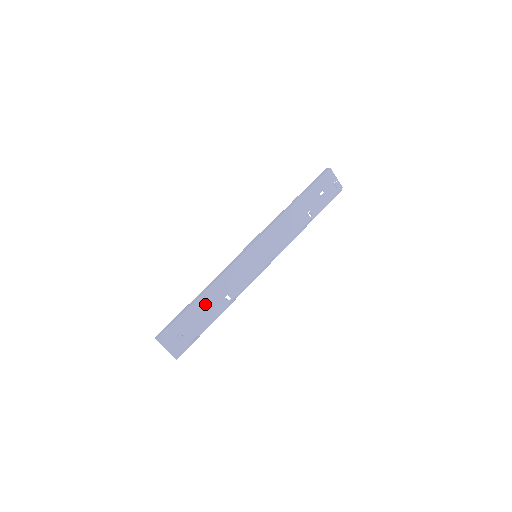
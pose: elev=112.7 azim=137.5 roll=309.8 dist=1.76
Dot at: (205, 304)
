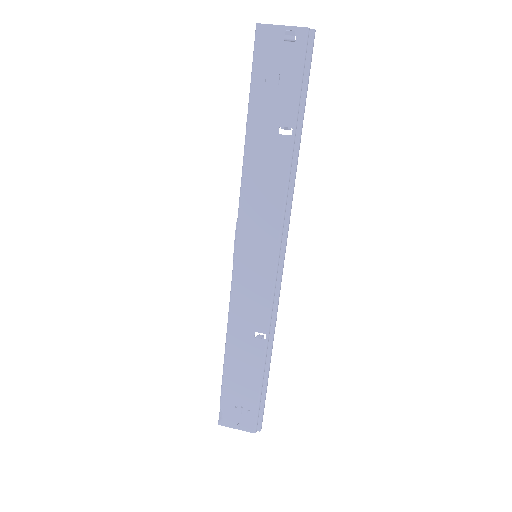
Dot at: (237, 359)
